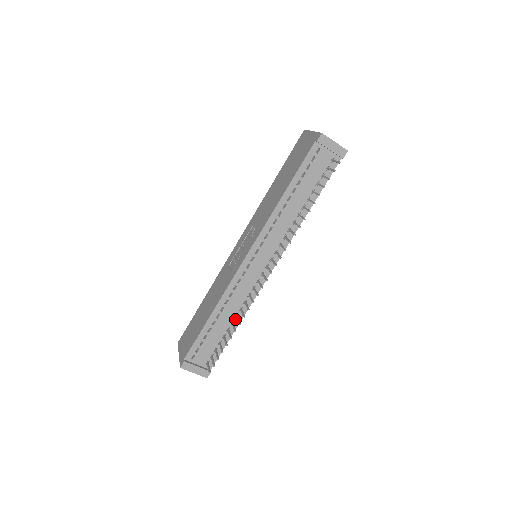
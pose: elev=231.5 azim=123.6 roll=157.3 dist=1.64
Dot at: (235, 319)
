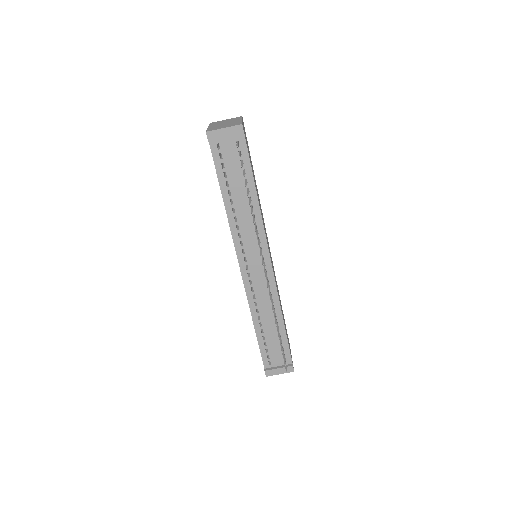
Dot at: (276, 318)
